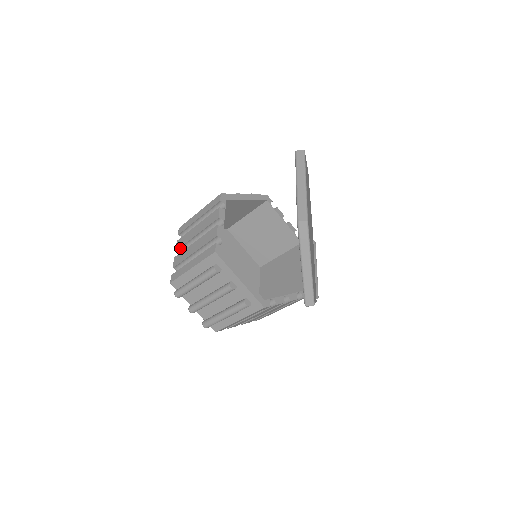
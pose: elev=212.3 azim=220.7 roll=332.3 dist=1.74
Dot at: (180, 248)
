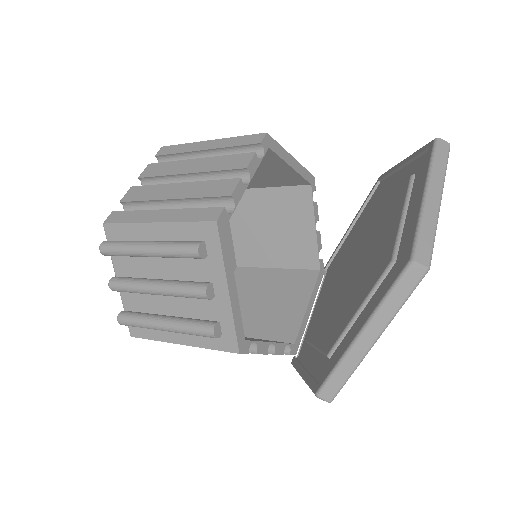
Dot at: (149, 178)
